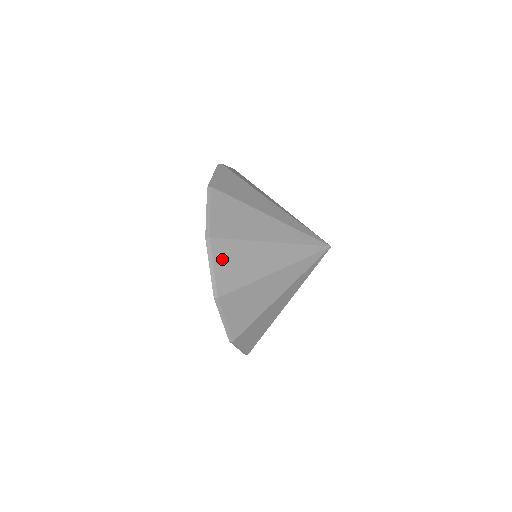
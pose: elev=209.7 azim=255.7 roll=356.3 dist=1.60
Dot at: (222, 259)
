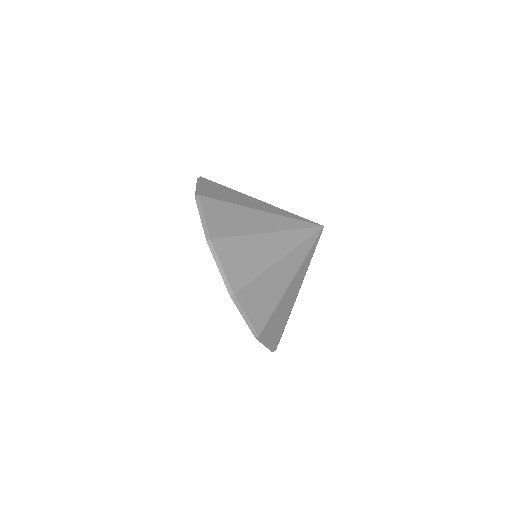
Dot at: (212, 212)
